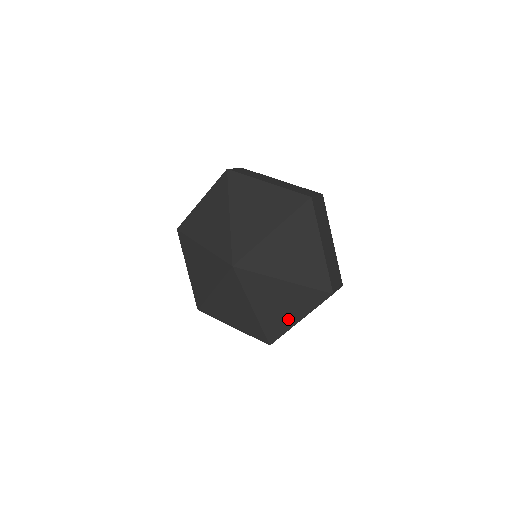
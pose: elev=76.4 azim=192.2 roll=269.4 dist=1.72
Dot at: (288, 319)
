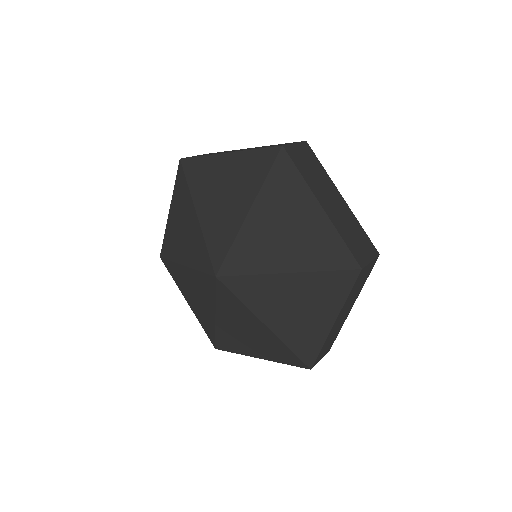
Dot at: (248, 349)
